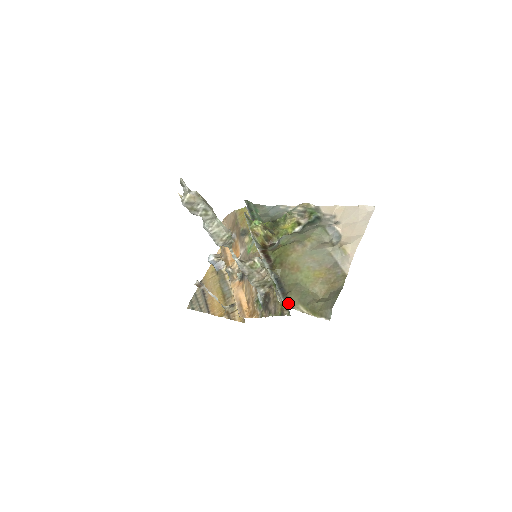
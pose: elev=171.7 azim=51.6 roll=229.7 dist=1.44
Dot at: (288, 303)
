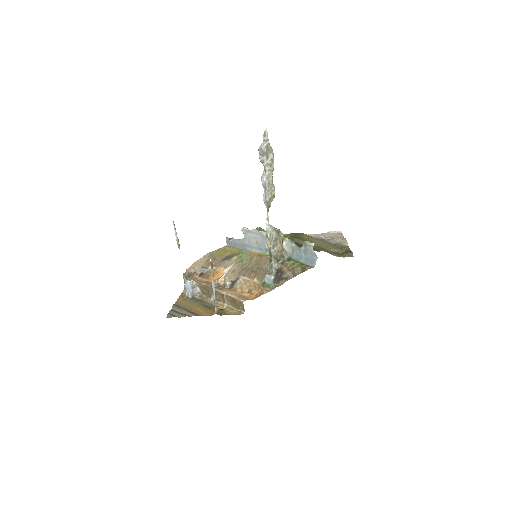
Dot at: (317, 250)
